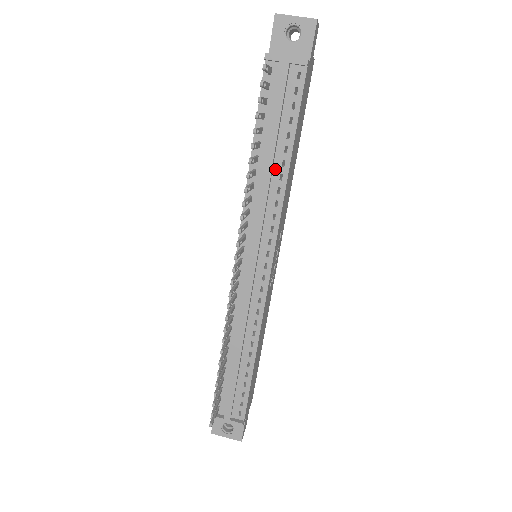
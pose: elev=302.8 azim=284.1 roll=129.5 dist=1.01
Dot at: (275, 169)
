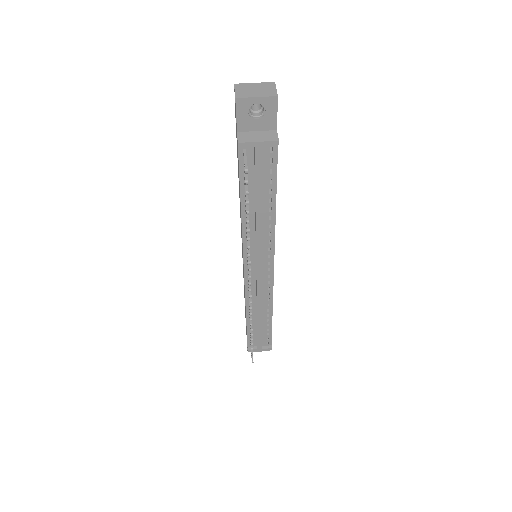
Dot at: (264, 214)
